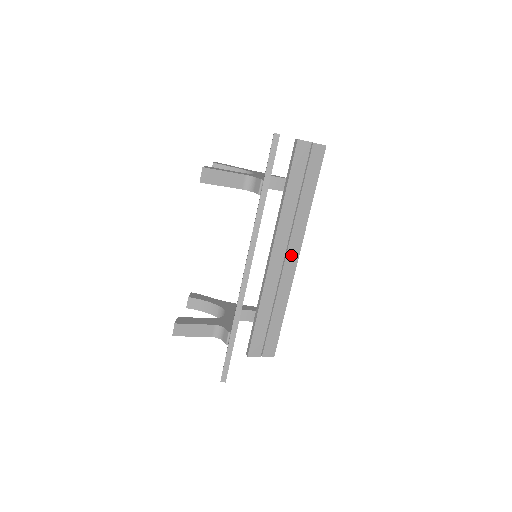
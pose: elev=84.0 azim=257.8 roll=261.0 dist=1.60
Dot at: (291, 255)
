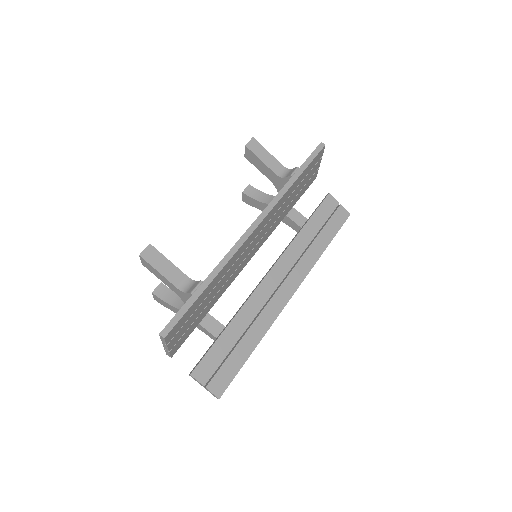
Dot at: (287, 287)
